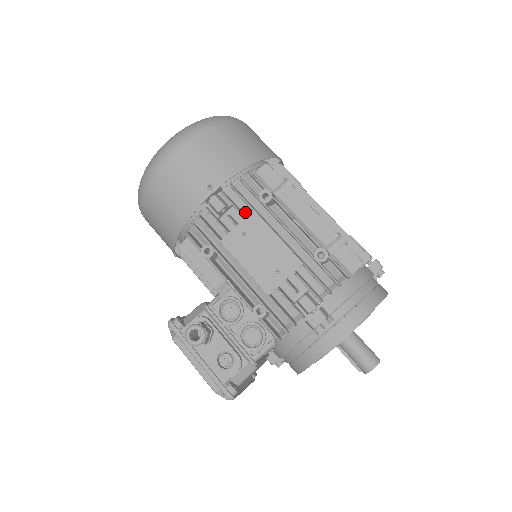
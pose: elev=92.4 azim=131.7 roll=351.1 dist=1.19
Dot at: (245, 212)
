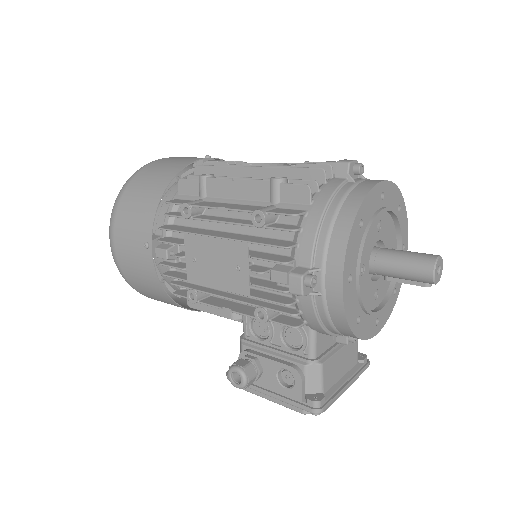
Dot at: occluded
